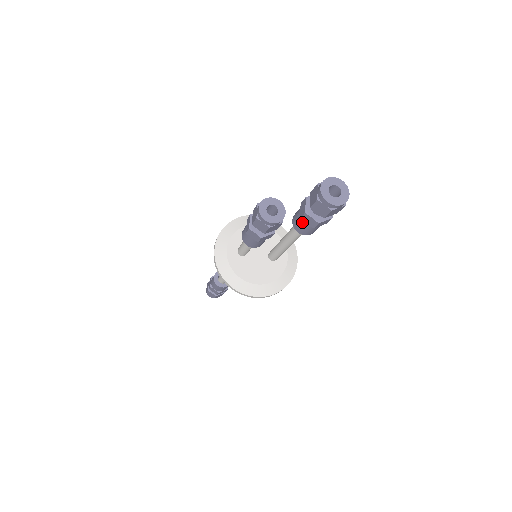
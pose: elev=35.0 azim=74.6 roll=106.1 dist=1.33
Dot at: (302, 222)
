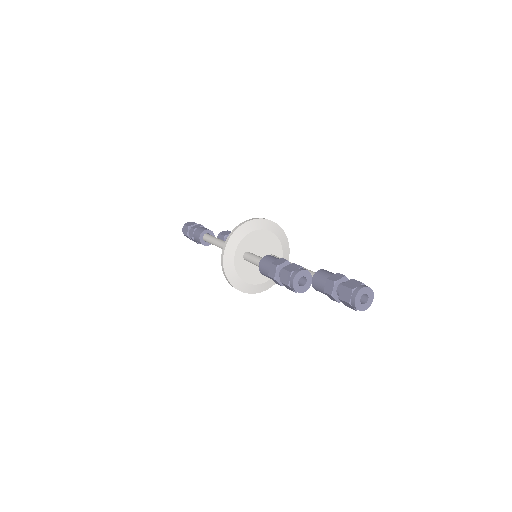
Dot at: (323, 292)
